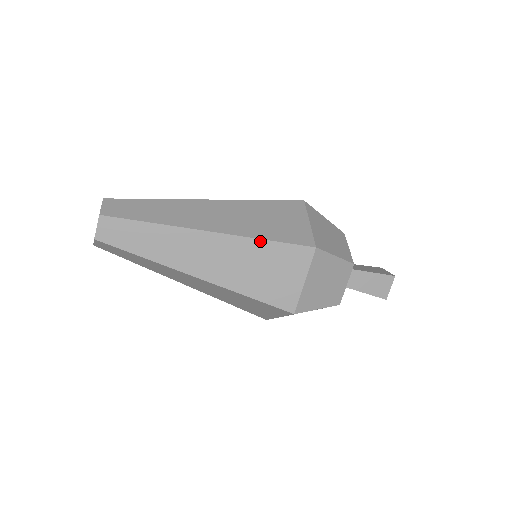
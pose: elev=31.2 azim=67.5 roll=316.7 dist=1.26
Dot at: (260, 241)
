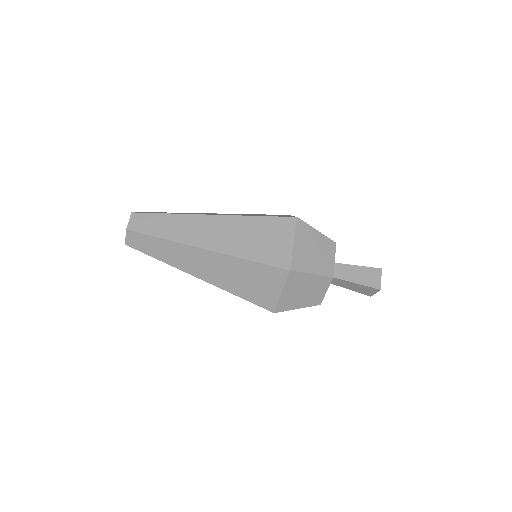
Dot at: (252, 217)
